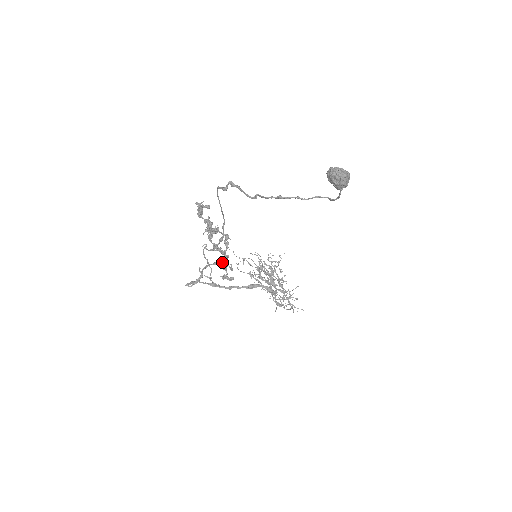
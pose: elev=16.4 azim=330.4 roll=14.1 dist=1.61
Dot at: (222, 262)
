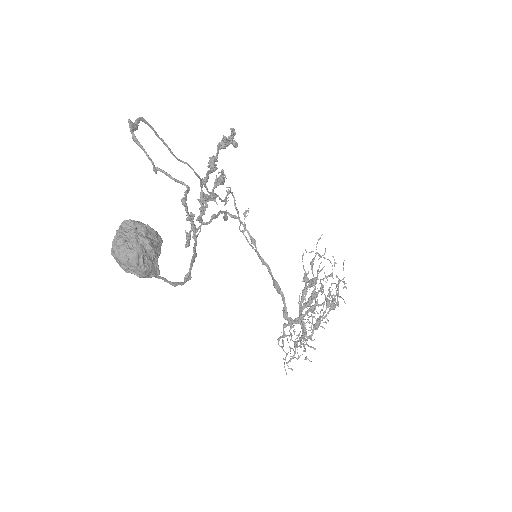
Dot at: occluded
